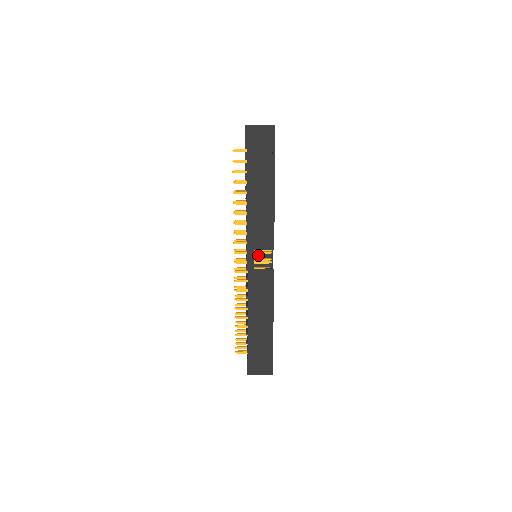
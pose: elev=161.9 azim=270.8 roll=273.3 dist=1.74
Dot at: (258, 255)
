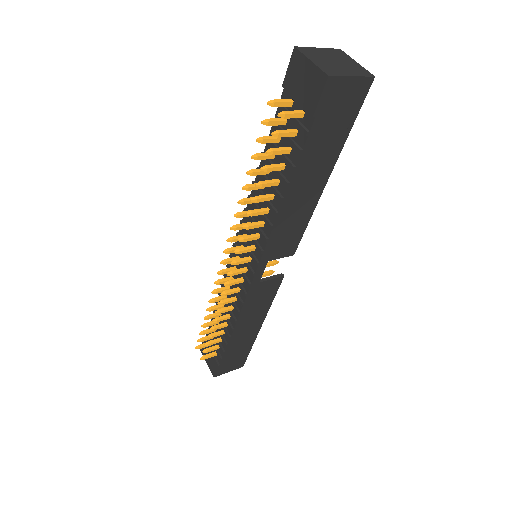
Dot at: occluded
